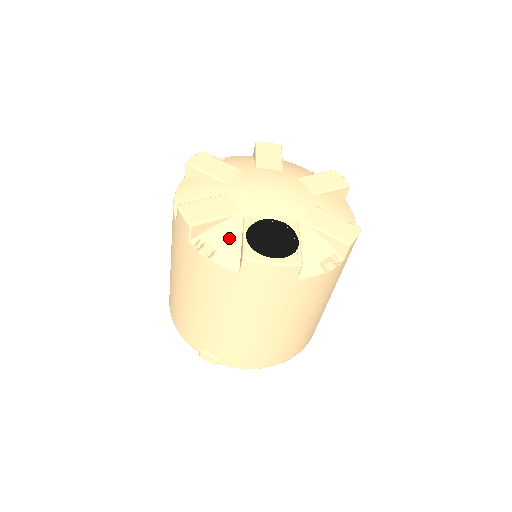
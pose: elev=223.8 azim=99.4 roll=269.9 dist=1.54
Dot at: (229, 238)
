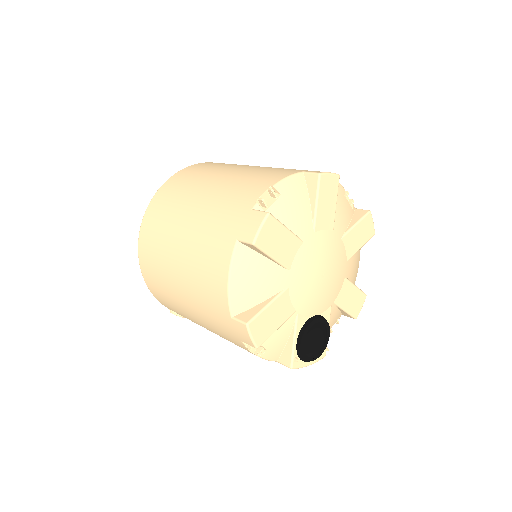
Dot at: (279, 339)
